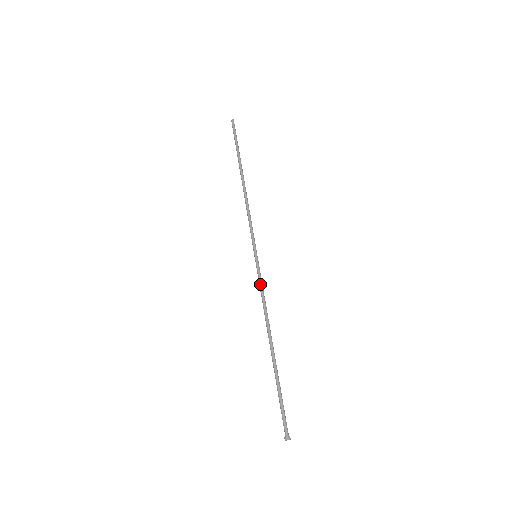
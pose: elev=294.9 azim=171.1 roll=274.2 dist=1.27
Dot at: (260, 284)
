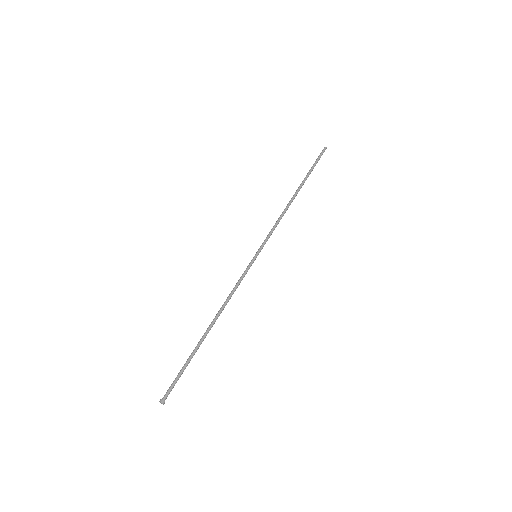
Dot at: (240, 278)
